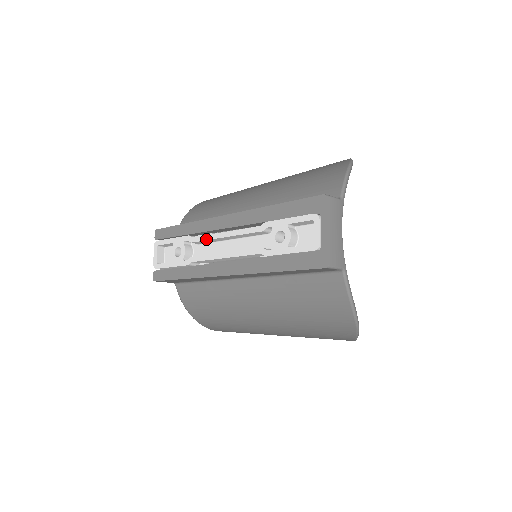
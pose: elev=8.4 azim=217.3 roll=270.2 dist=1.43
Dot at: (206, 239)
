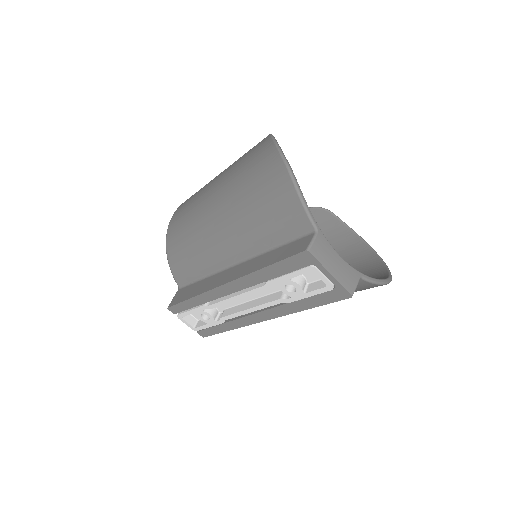
Dot at: occluded
